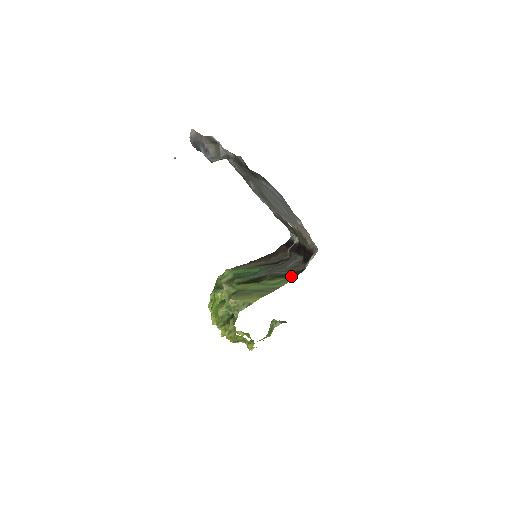
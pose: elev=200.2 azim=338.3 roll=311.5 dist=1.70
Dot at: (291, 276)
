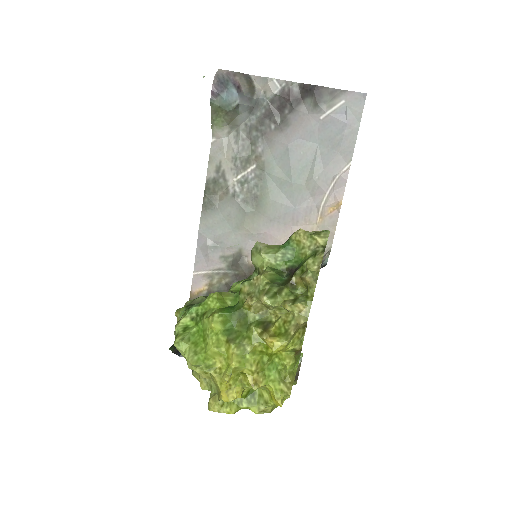
Dot at: occluded
